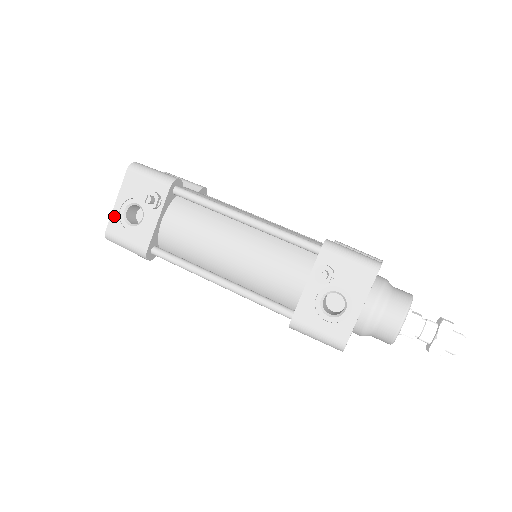
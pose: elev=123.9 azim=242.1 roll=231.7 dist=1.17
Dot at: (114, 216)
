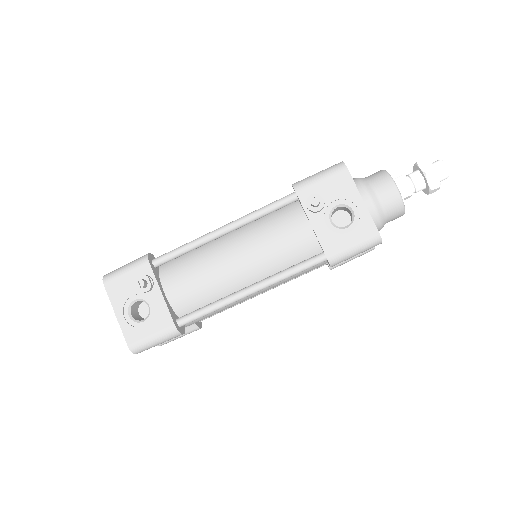
Dot at: (124, 328)
